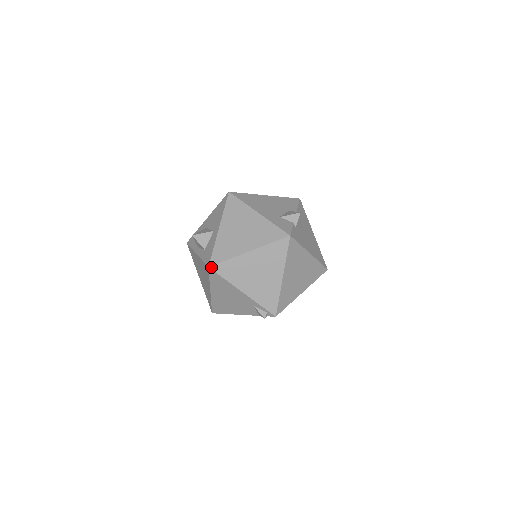
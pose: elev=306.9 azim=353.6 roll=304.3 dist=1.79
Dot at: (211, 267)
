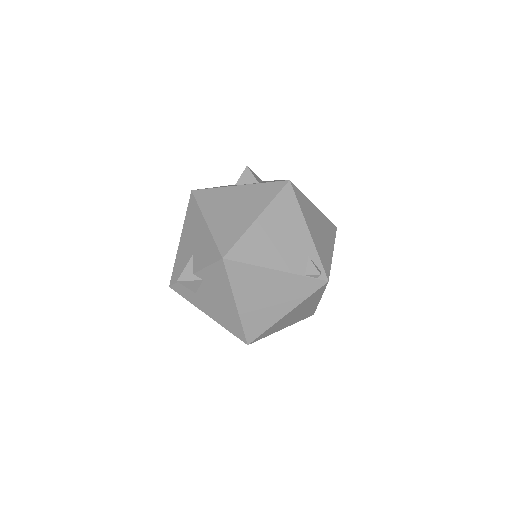
Dot at: (291, 182)
